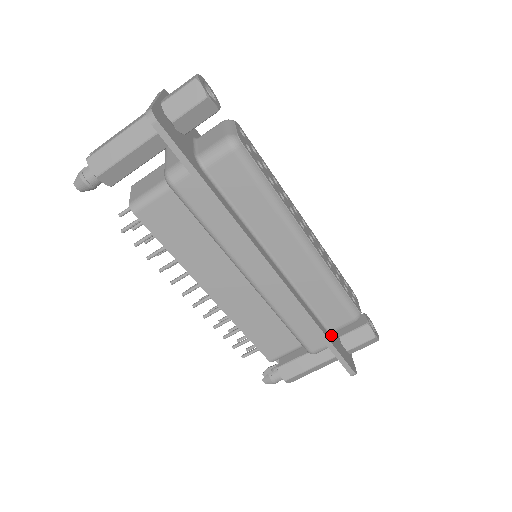
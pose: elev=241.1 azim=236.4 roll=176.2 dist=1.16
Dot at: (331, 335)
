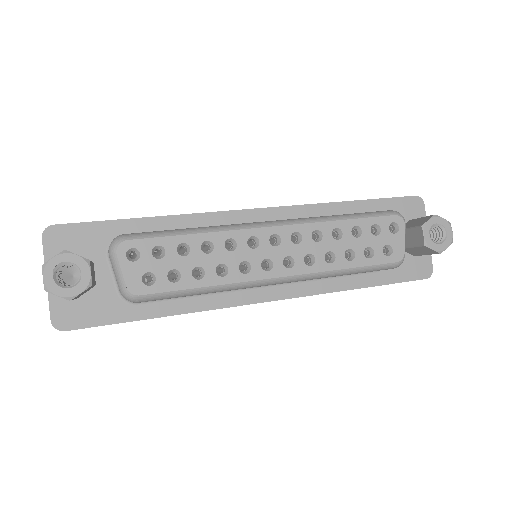
Dot at: occluded
